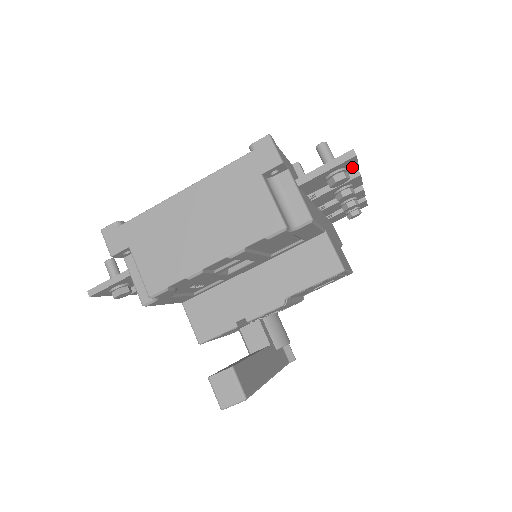
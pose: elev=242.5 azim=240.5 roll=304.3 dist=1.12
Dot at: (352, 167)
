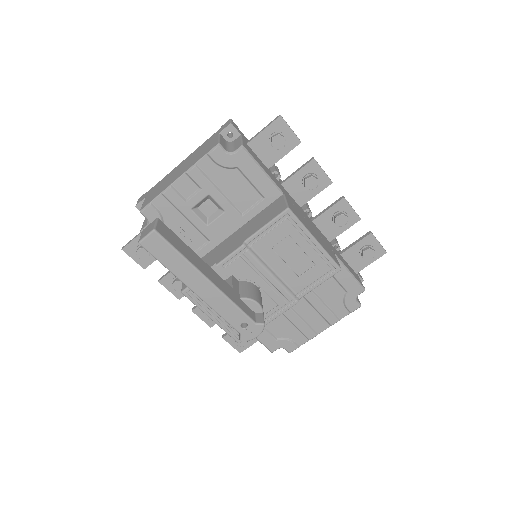
Dot at: (291, 136)
